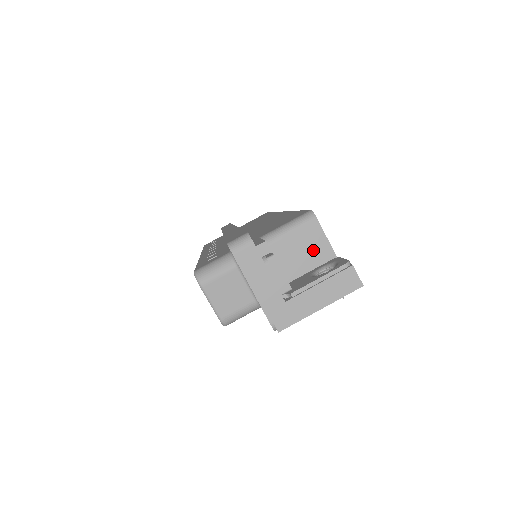
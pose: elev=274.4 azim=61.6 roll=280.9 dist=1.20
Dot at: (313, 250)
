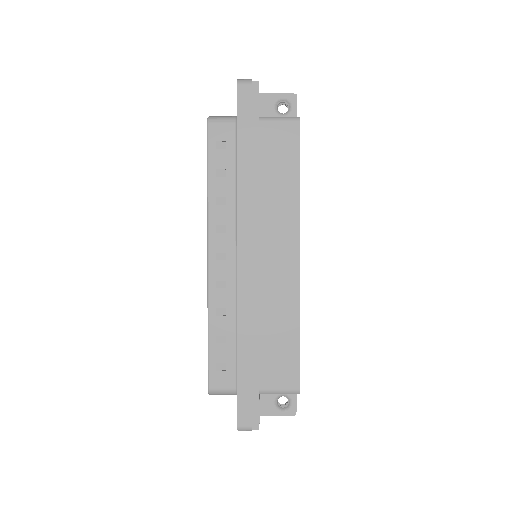
Dot at: occluded
